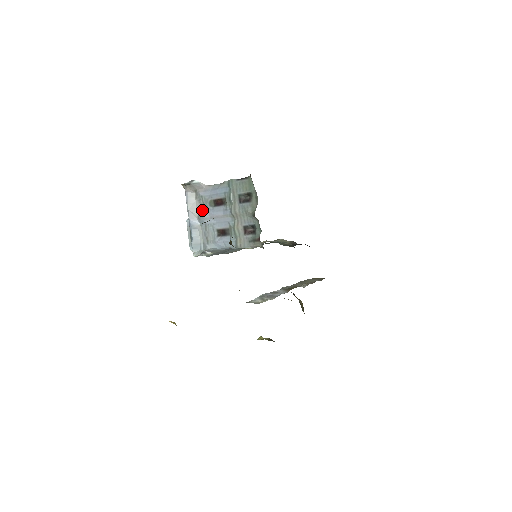
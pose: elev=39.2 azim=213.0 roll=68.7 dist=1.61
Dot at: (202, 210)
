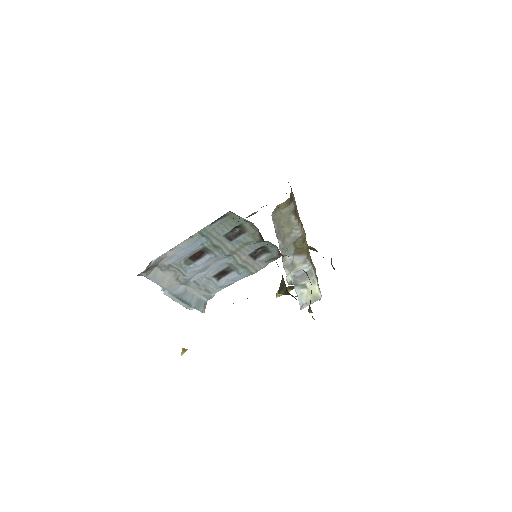
Dot at: (180, 275)
